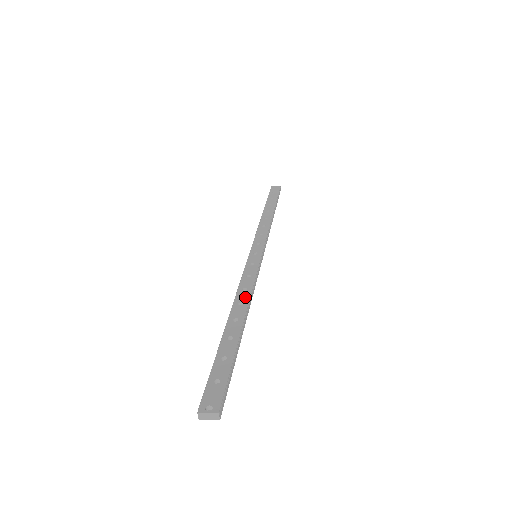
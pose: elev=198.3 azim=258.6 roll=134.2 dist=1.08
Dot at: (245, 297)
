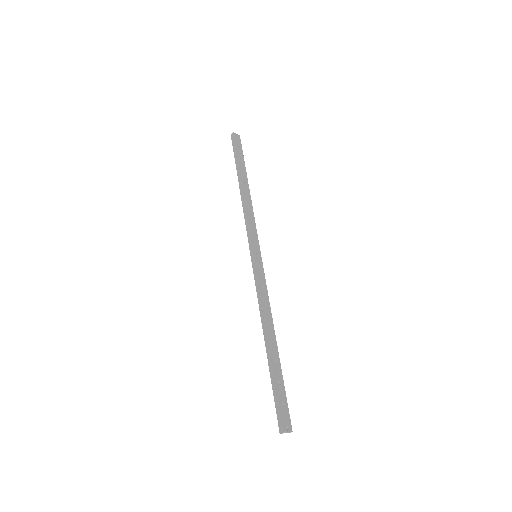
Dot at: (270, 316)
